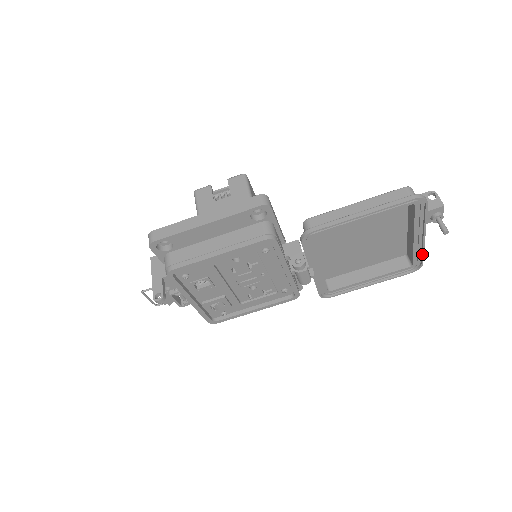
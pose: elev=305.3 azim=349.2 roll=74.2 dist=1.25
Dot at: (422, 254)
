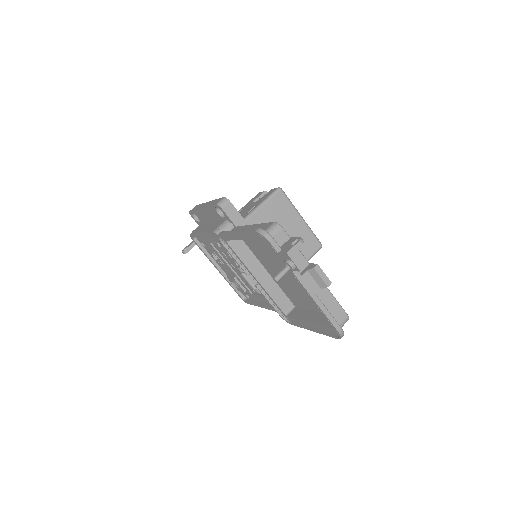
Dot at: (325, 315)
